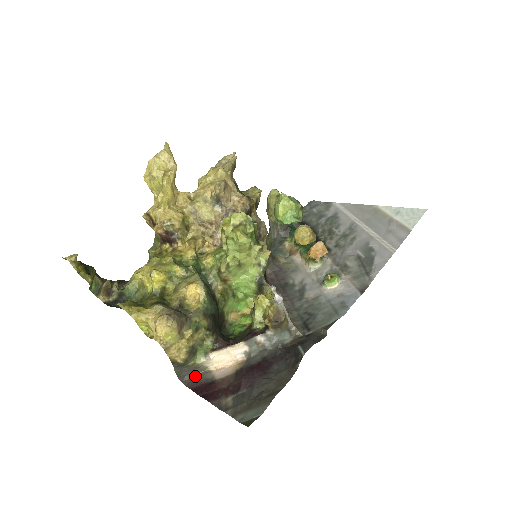
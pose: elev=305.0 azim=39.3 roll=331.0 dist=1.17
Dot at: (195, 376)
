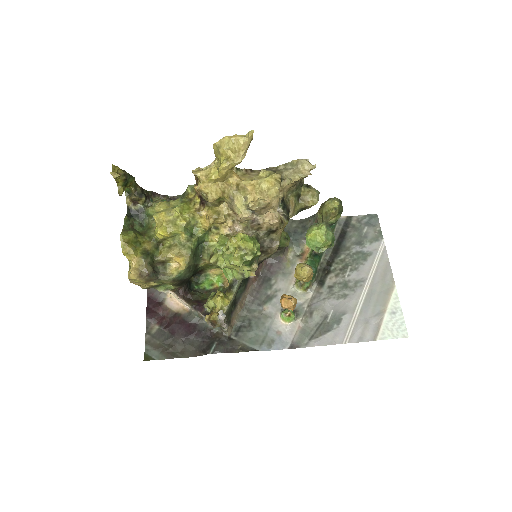
Dot at: occluded
